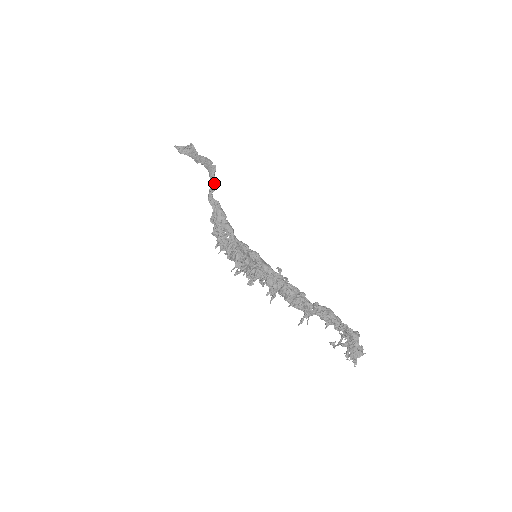
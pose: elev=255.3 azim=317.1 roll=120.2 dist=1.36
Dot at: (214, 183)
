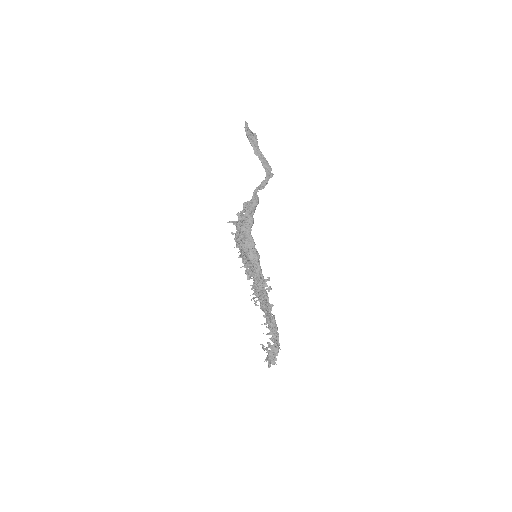
Dot at: occluded
